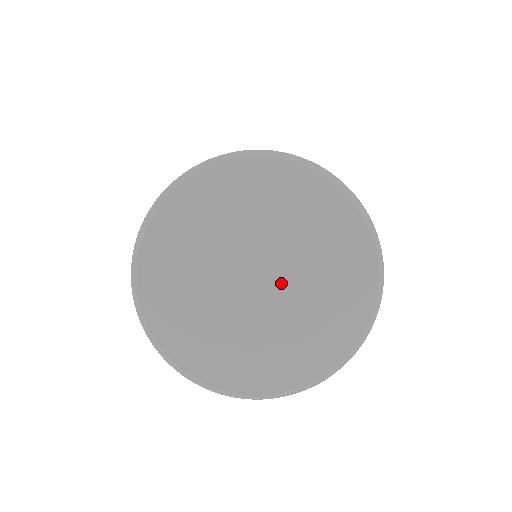
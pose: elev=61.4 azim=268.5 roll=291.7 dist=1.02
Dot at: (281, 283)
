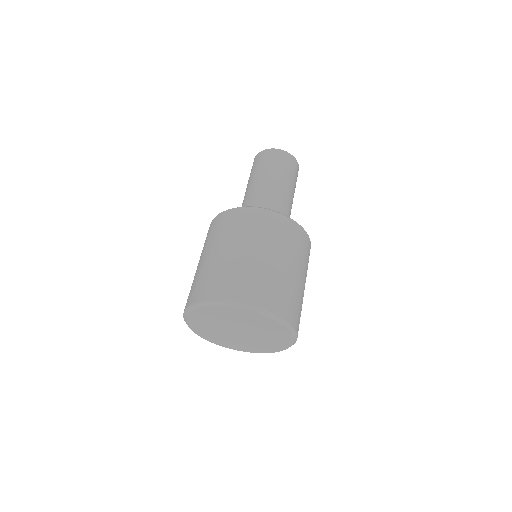
Dot at: (248, 335)
